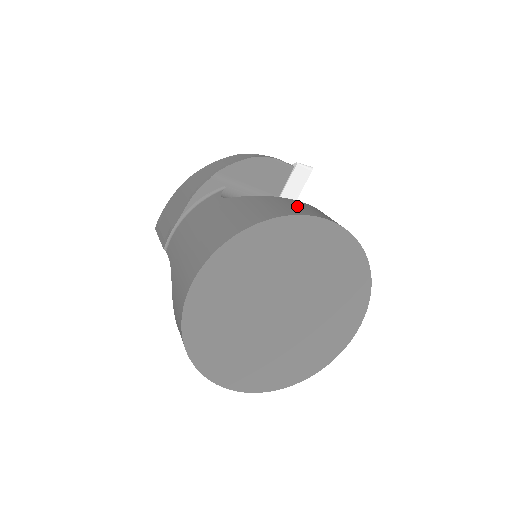
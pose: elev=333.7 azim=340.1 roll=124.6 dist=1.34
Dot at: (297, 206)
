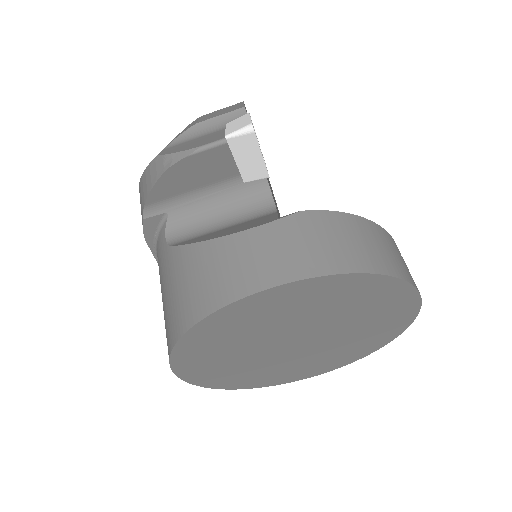
Dot at: (228, 268)
